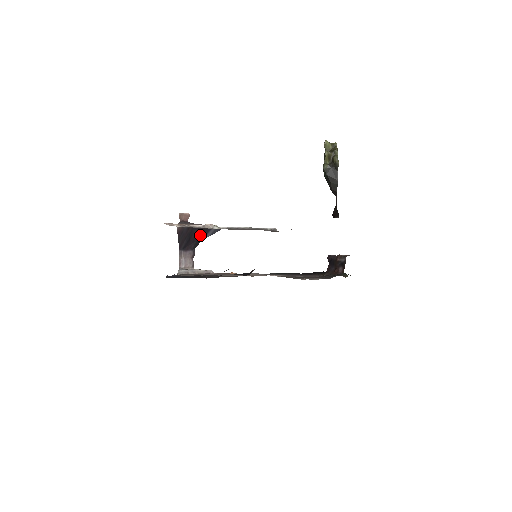
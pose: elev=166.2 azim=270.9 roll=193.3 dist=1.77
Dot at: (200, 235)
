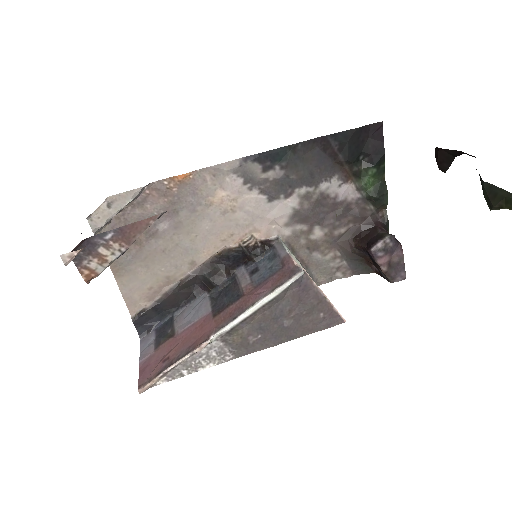
Dot at: occluded
